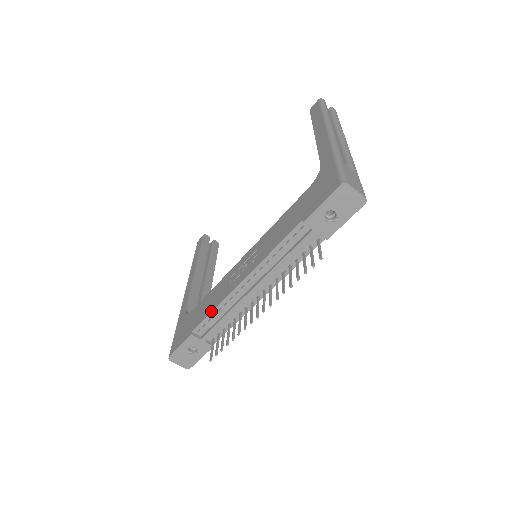
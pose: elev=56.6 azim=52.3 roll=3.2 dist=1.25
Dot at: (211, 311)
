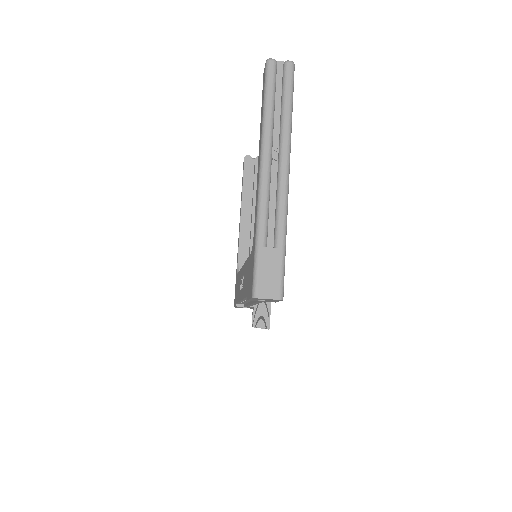
Dot at: occluded
